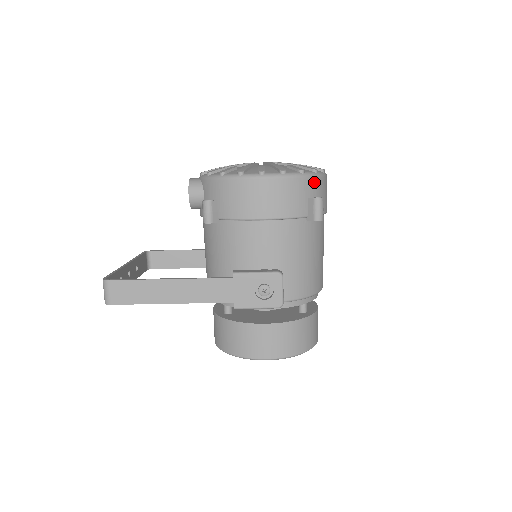
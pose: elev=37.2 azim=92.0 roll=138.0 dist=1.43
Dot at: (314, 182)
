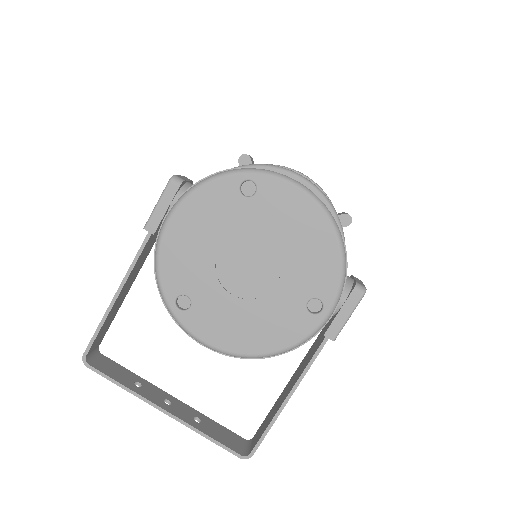
Dot at: occluded
